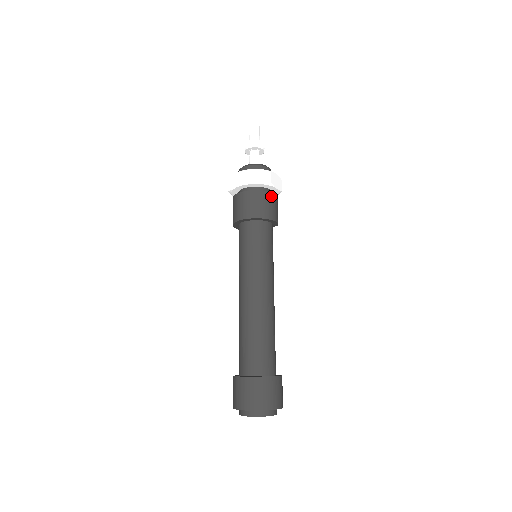
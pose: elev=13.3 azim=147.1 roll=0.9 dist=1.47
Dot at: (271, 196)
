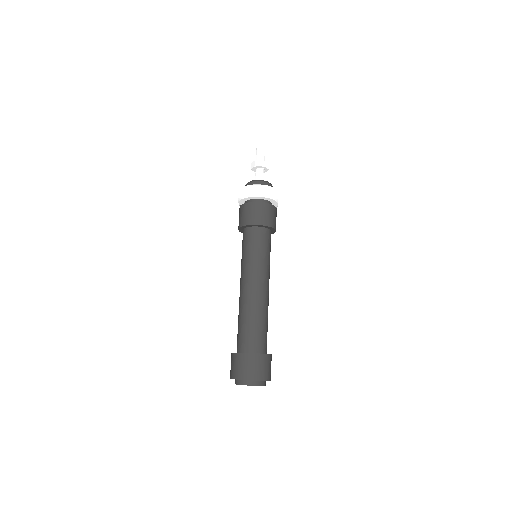
Dot at: (275, 210)
